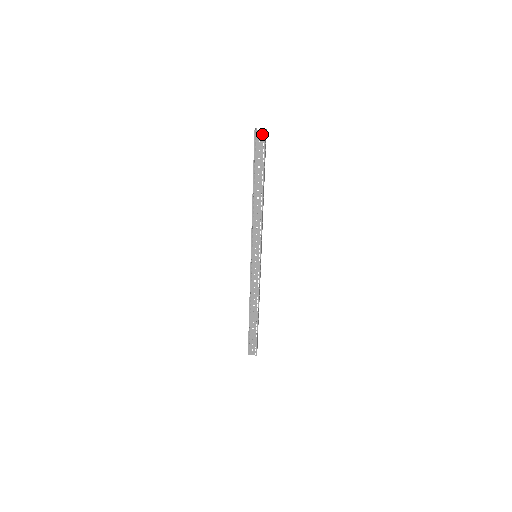
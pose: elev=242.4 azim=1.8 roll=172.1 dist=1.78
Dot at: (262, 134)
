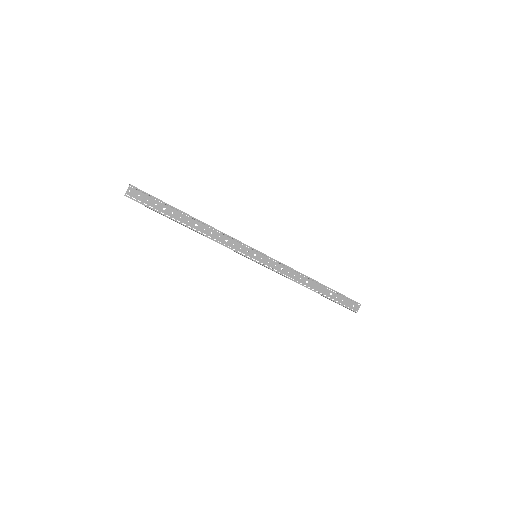
Dot at: (132, 190)
